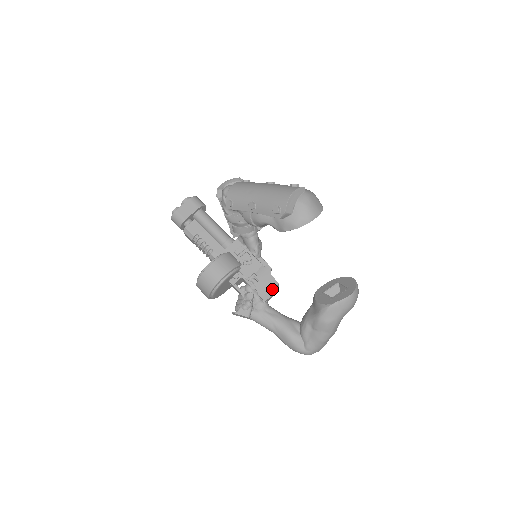
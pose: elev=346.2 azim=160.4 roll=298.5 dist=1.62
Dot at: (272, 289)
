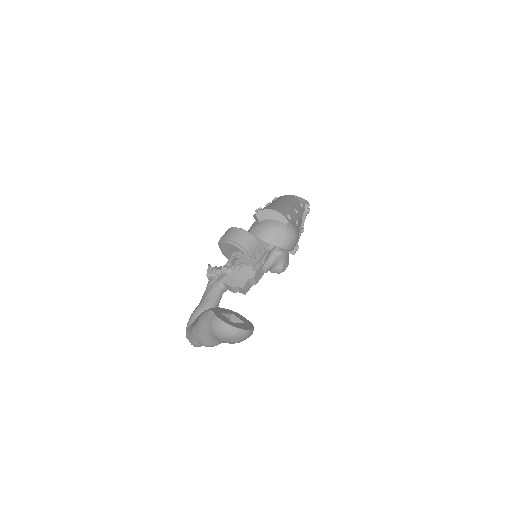
Dot at: (236, 284)
